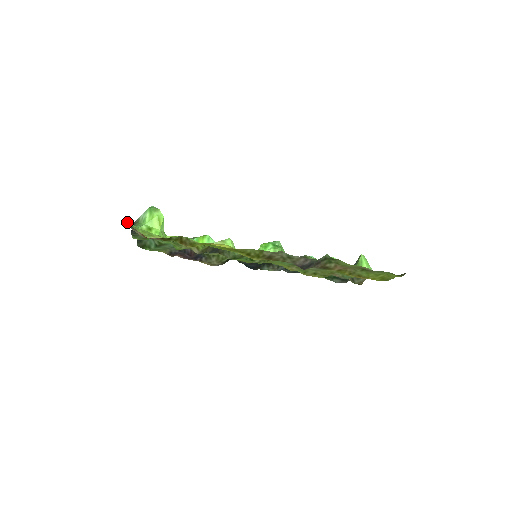
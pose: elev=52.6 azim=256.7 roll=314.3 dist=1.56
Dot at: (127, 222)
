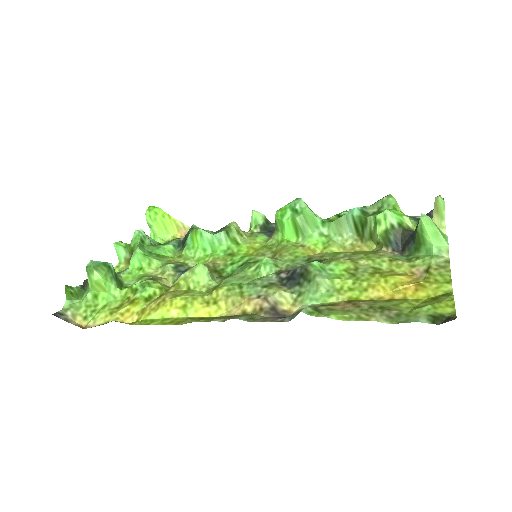
Dot at: (65, 303)
